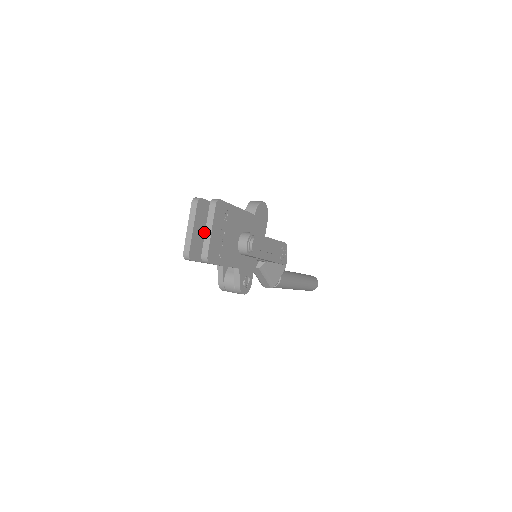
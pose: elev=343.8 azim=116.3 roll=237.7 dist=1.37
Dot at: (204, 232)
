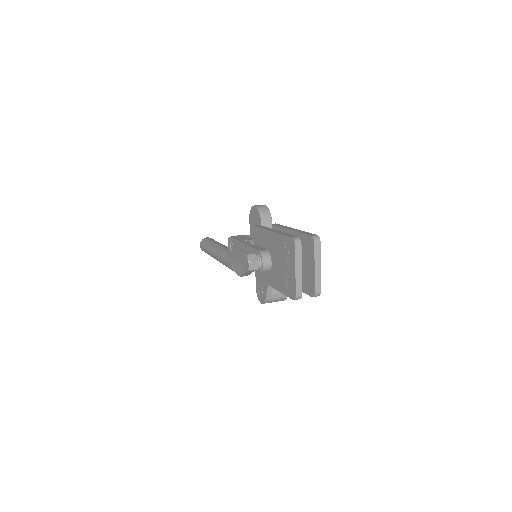
Dot at: occluded
